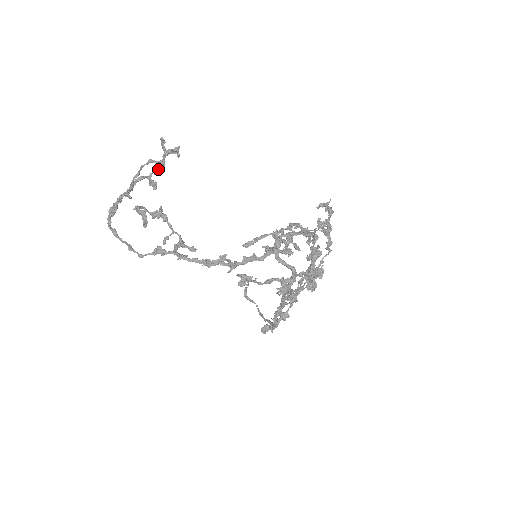
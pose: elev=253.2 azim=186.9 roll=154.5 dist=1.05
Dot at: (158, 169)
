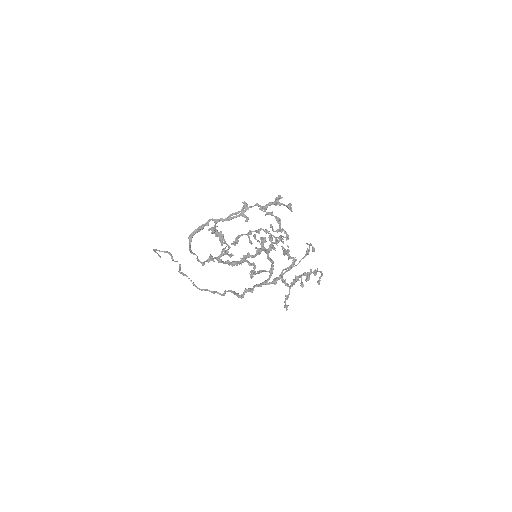
Dot at: (247, 206)
